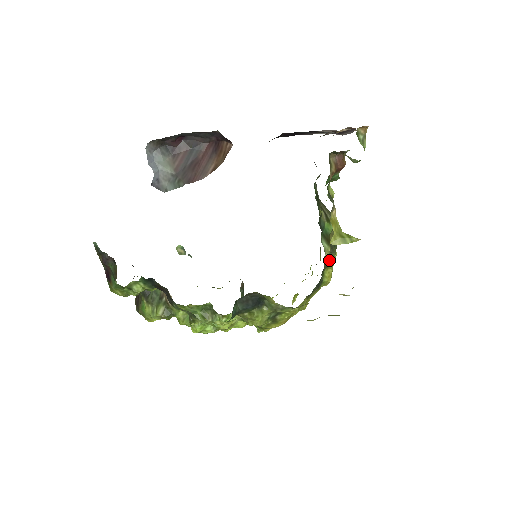
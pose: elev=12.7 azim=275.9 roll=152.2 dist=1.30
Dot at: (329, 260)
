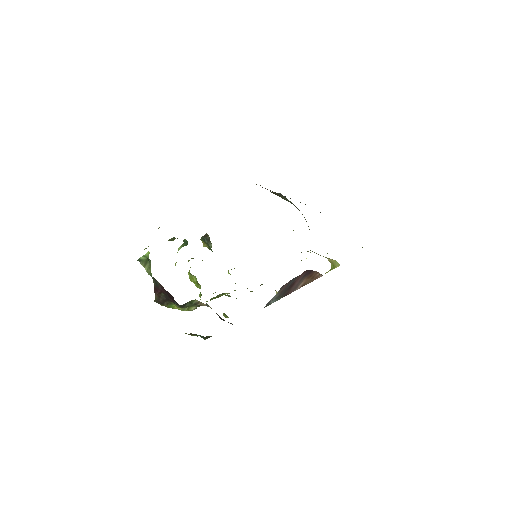
Dot at: occluded
